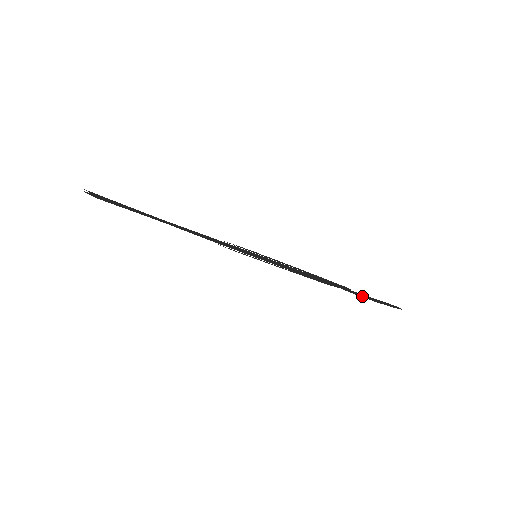
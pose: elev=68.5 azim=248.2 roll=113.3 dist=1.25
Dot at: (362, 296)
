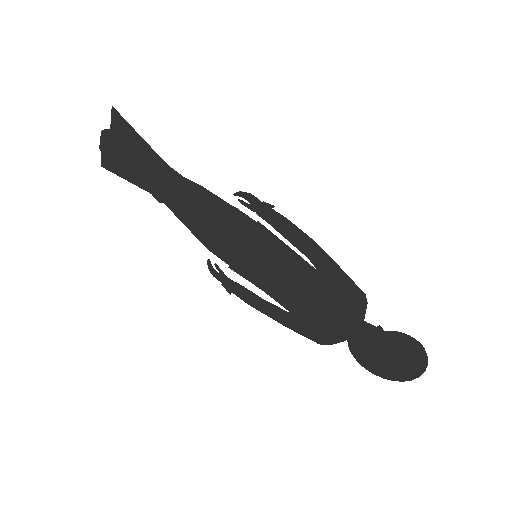
Dot at: (371, 358)
